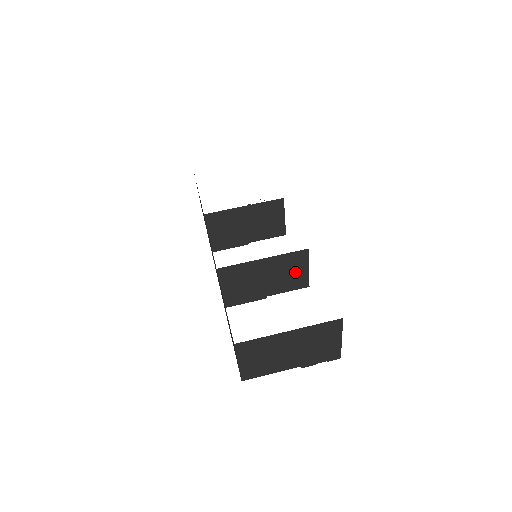
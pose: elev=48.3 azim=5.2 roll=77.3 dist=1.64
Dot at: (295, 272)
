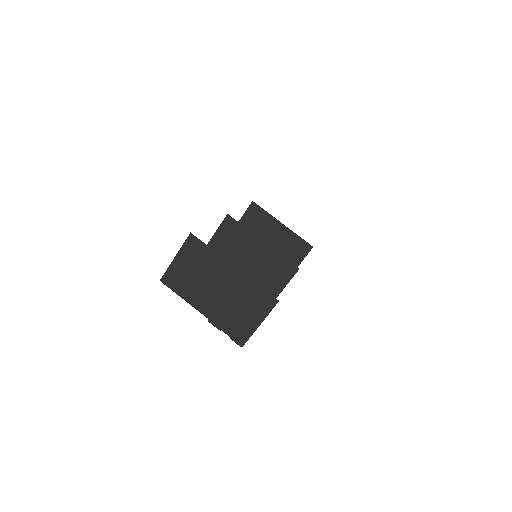
Dot at: (272, 280)
